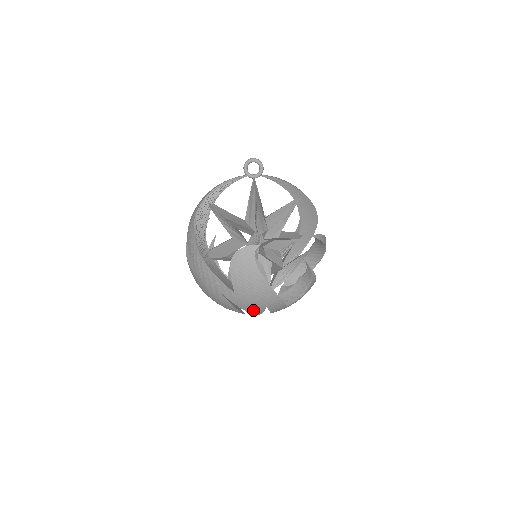
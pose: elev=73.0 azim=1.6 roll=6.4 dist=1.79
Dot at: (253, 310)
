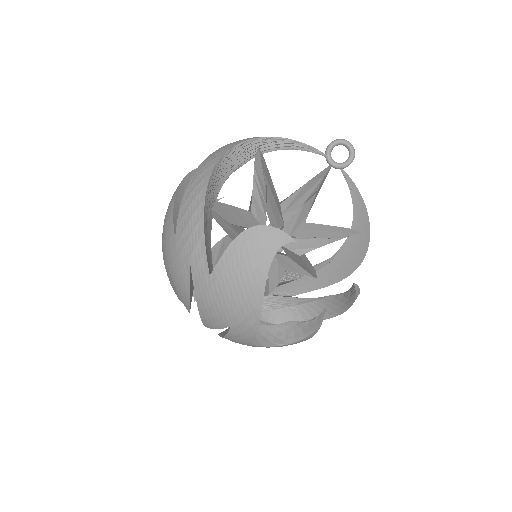
Dot at: (209, 316)
